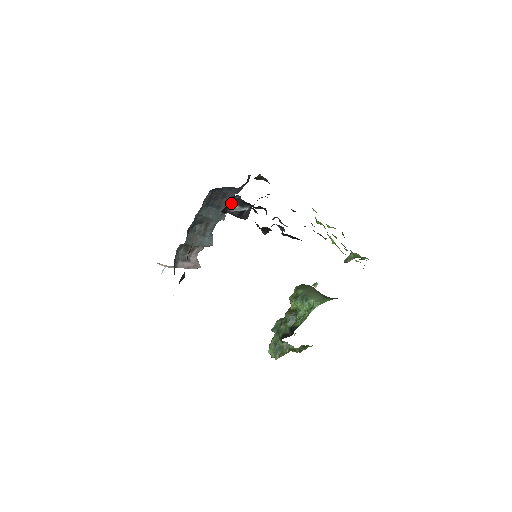
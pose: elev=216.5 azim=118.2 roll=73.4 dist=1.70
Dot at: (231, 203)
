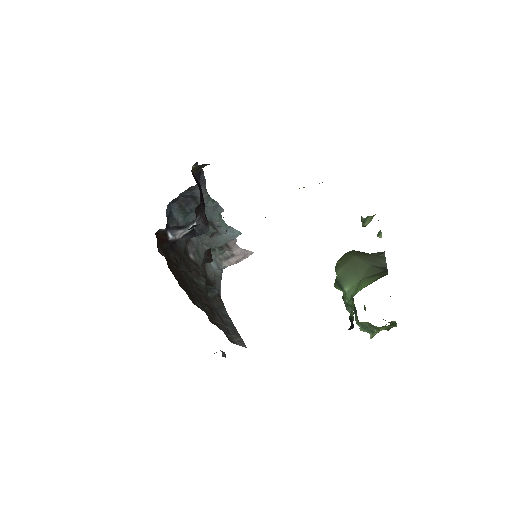
Dot at: (166, 236)
